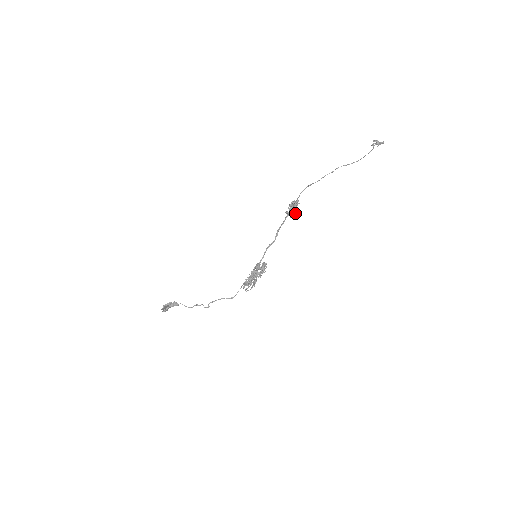
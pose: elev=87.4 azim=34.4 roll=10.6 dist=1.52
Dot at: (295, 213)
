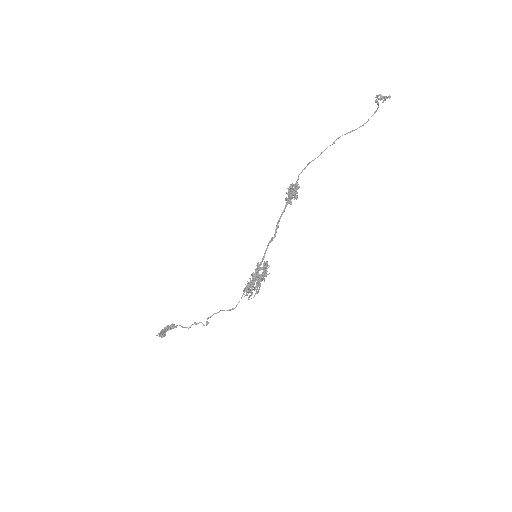
Dot at: (295, 198)
